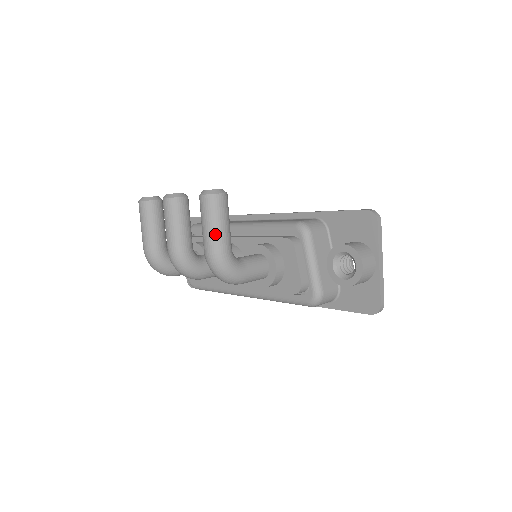
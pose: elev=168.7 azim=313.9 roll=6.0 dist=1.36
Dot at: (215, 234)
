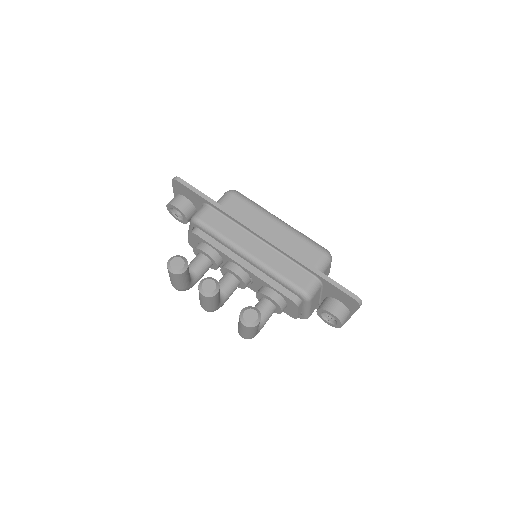
Dot at: (250, 335)
